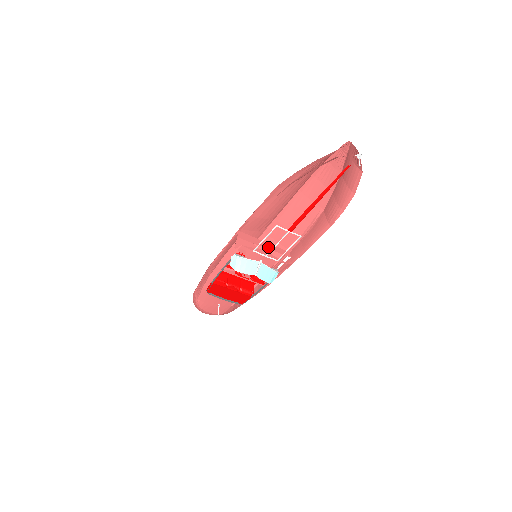
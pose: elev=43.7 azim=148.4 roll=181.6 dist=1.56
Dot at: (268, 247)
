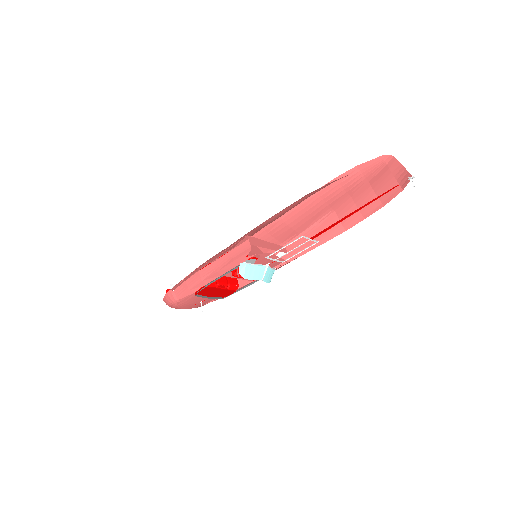
Dot at: (272, 247)
